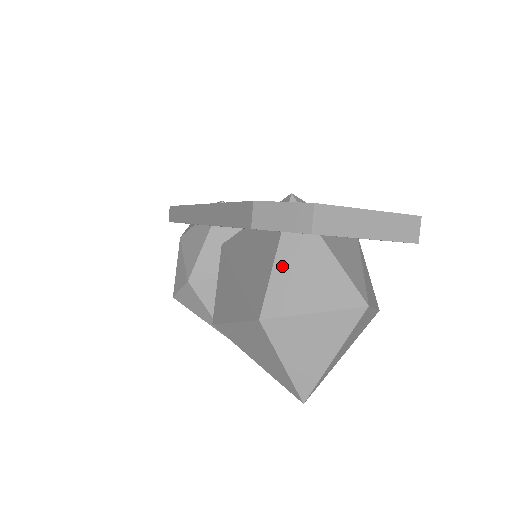
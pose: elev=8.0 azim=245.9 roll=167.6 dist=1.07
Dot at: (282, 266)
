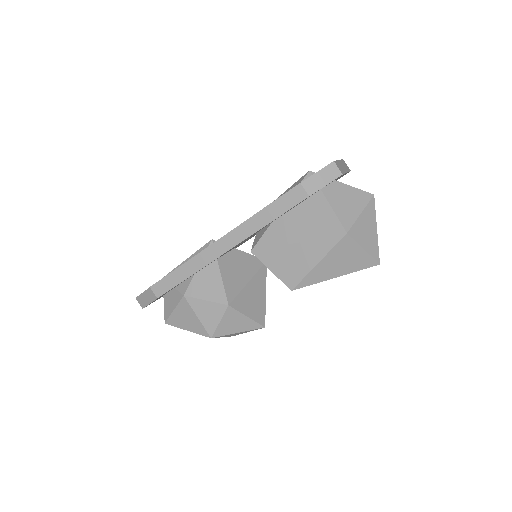
Dot at: (334, 203)
